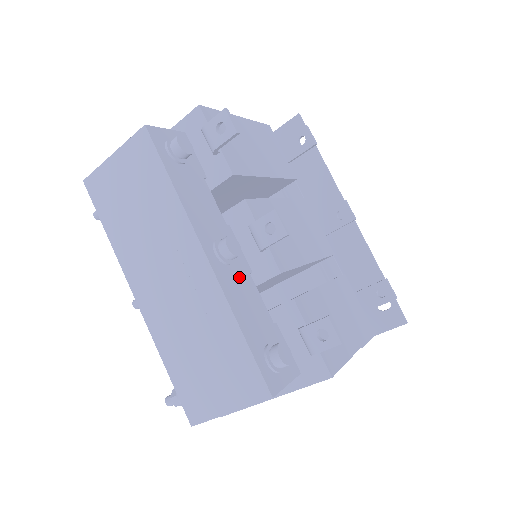
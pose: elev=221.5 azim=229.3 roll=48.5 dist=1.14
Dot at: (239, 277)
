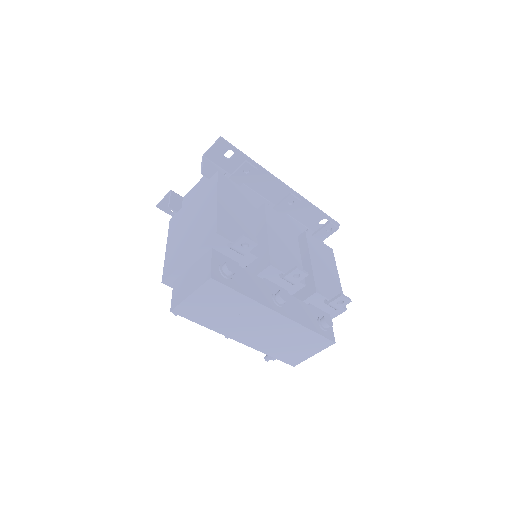
Dot at: (289, 303)
